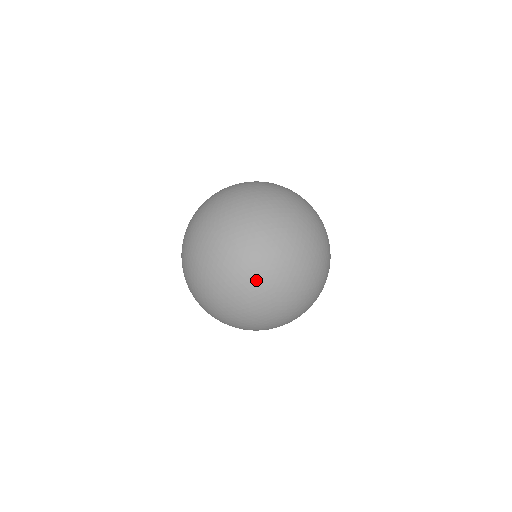
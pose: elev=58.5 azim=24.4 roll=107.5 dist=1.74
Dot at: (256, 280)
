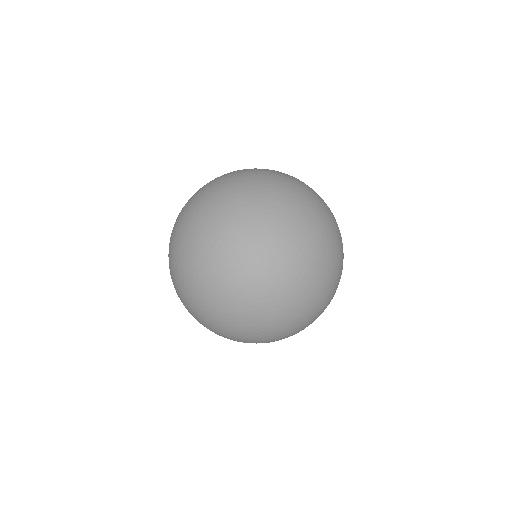
Dot at: (265, 341)
